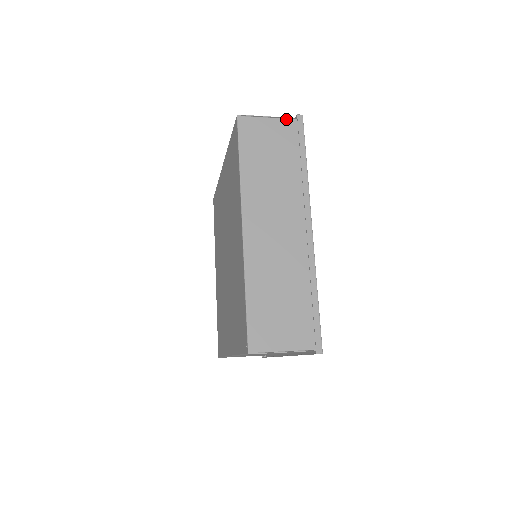
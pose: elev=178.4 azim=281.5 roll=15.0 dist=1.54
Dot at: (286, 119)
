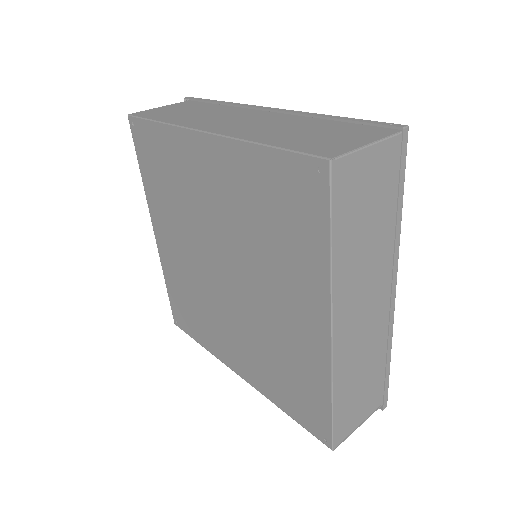
Dot at: (388, 139)
